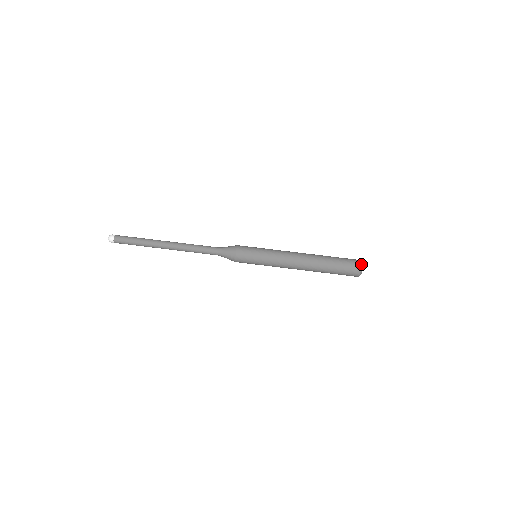
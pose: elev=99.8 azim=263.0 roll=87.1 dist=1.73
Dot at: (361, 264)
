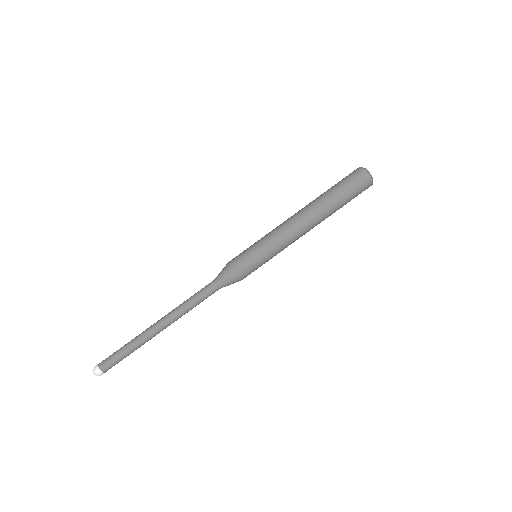
Dot at: (368, 173)
